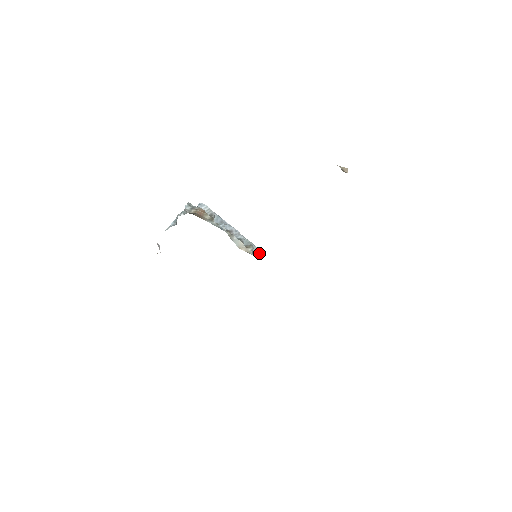
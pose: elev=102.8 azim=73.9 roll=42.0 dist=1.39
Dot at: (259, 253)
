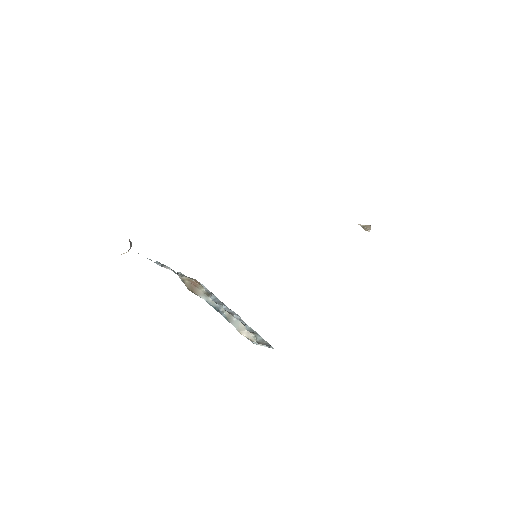
Dot at: (265, 343)
